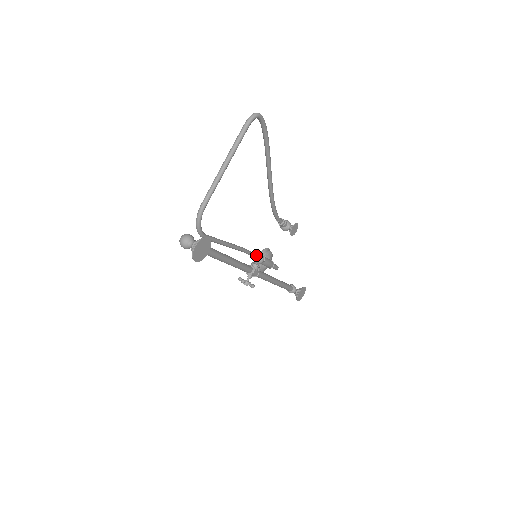
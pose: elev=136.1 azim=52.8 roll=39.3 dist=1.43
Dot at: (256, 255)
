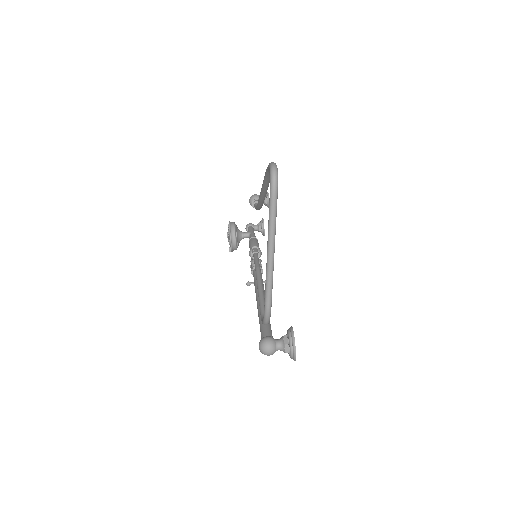
Dot at: (257, 256)
